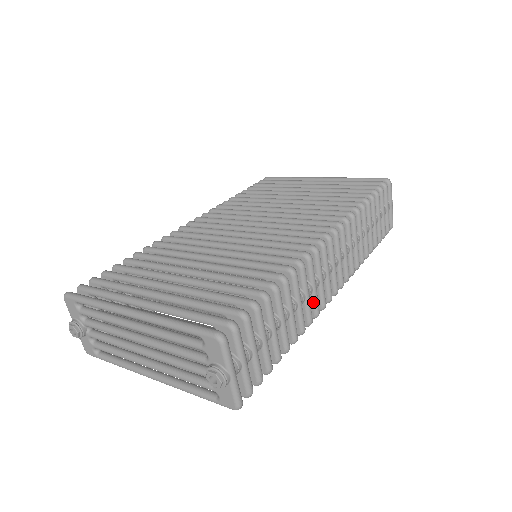
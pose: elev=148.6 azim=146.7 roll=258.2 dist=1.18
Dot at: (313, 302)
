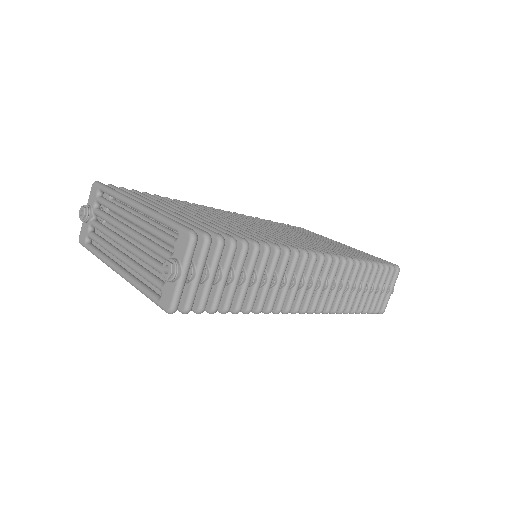
Dot at: (281, 296)
